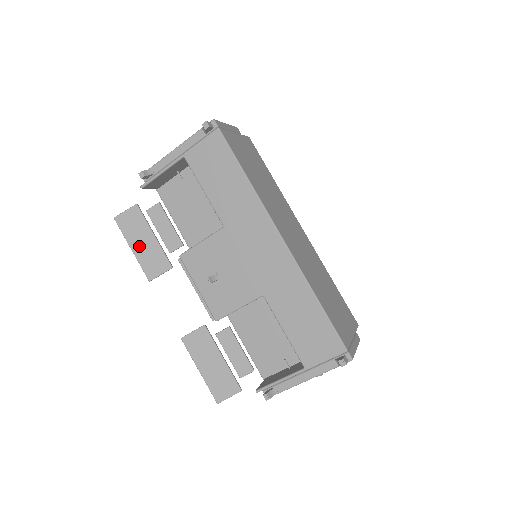
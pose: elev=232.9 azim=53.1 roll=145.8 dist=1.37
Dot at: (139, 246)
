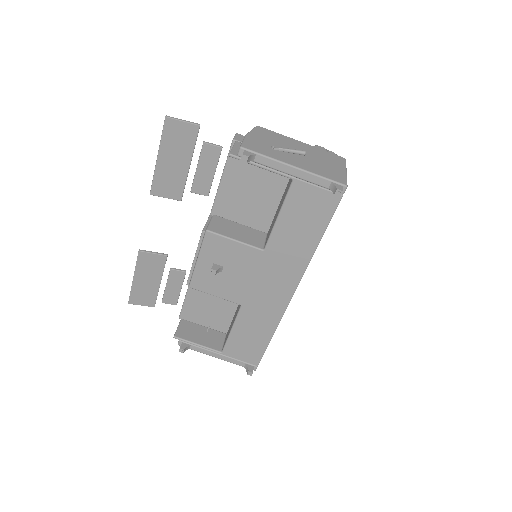
Dot at: (168, 161)
